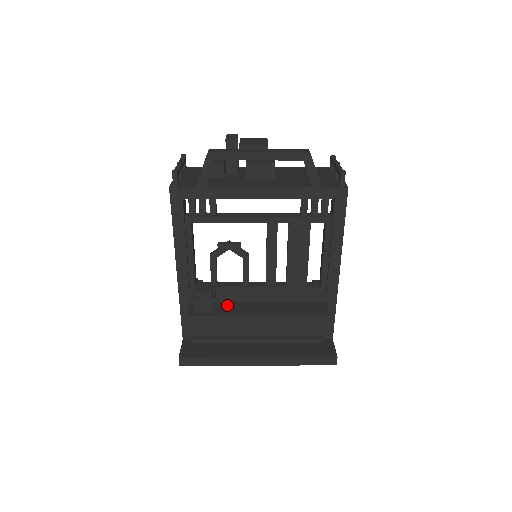
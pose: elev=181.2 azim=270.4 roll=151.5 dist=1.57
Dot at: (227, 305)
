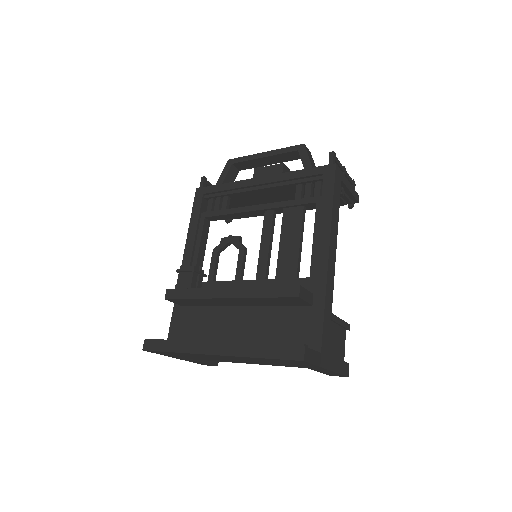
Dot at: occluded
